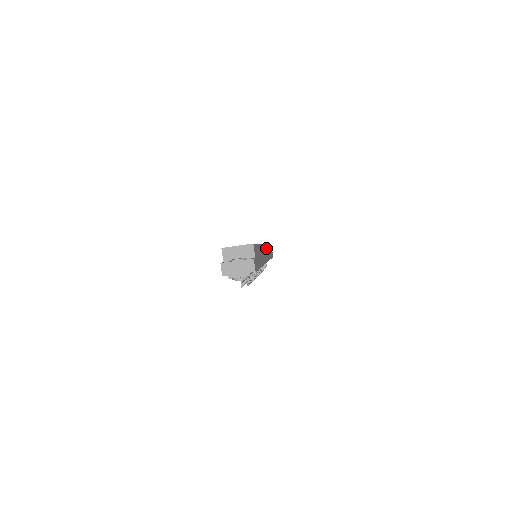
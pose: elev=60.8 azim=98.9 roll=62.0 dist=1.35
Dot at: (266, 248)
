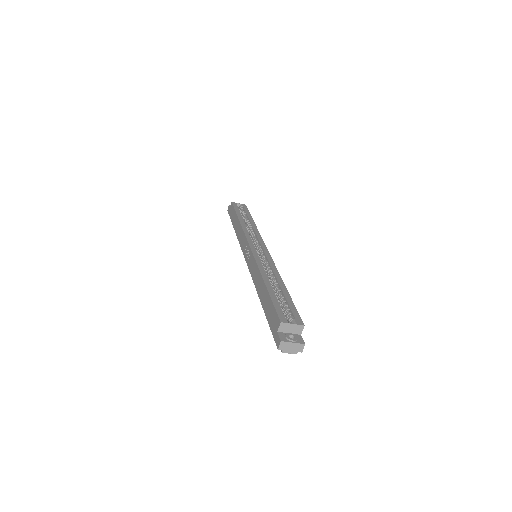
Dot at: occluded
